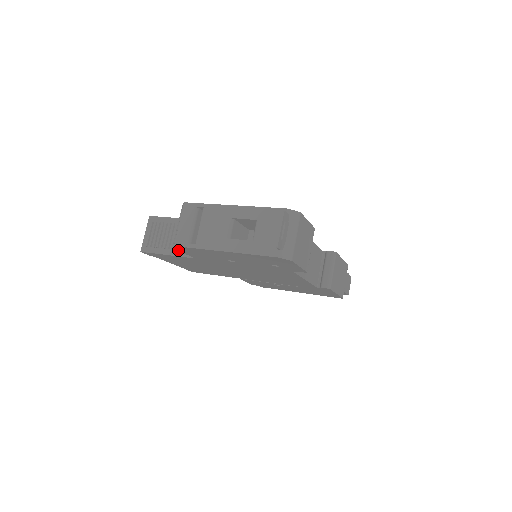
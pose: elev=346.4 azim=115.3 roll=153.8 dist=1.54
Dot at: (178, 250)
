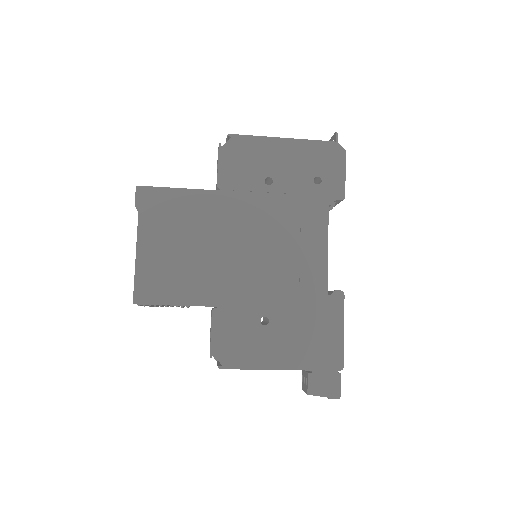
Dot at: (219, 153)
